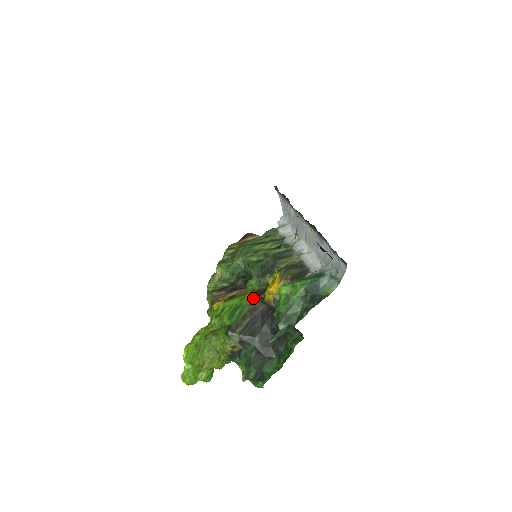
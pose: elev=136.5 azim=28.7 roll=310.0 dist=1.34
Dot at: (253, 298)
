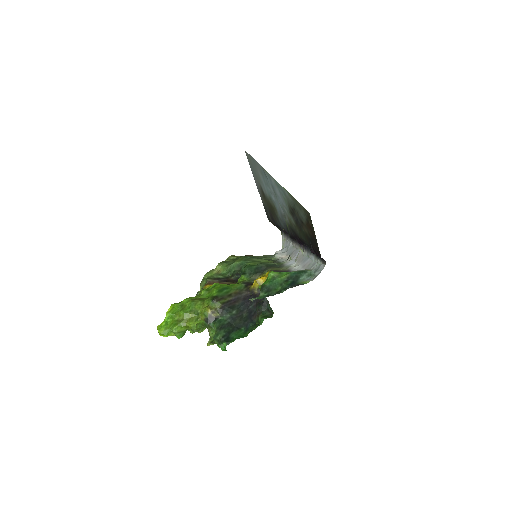
Dot at: (241, 286)
